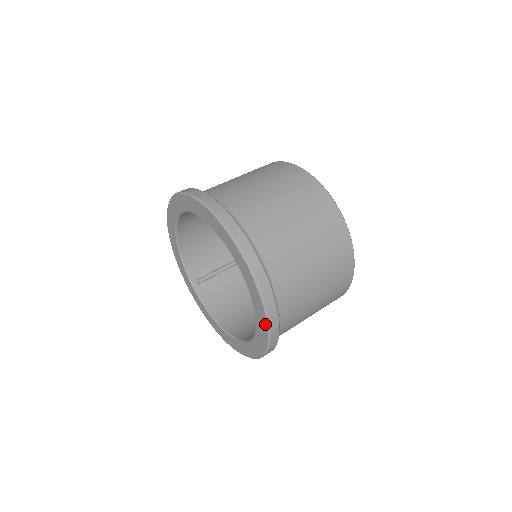
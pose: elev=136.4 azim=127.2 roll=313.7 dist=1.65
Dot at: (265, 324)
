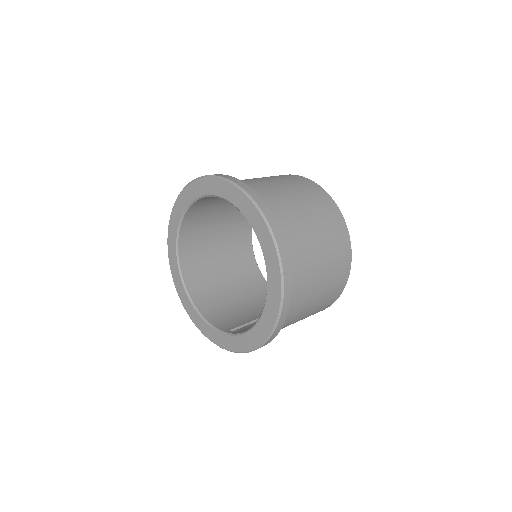
Dot at: (241, 194)
